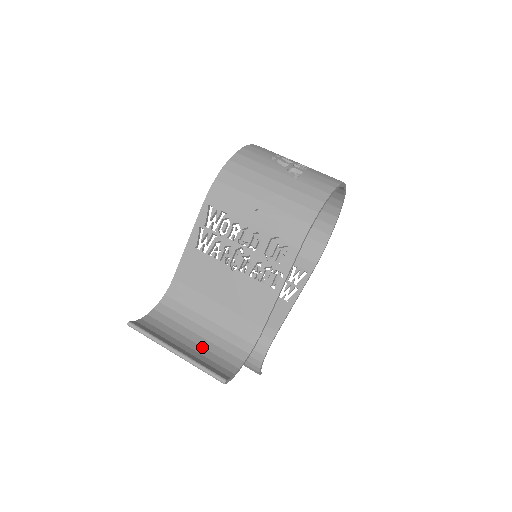
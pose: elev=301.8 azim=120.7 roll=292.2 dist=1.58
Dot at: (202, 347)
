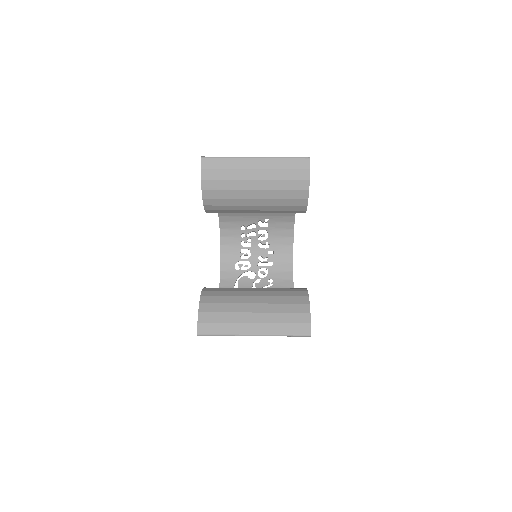
Dot at: (268, 187)
